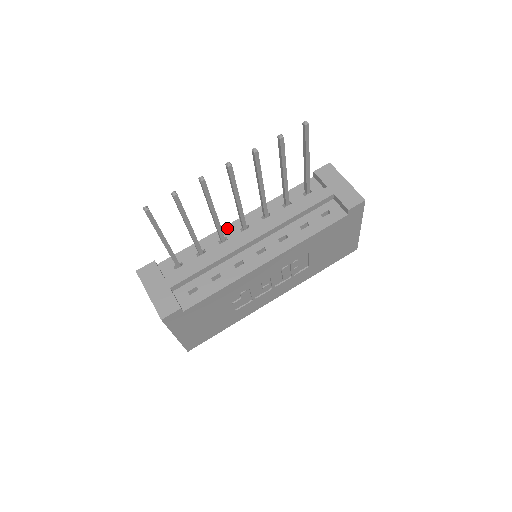
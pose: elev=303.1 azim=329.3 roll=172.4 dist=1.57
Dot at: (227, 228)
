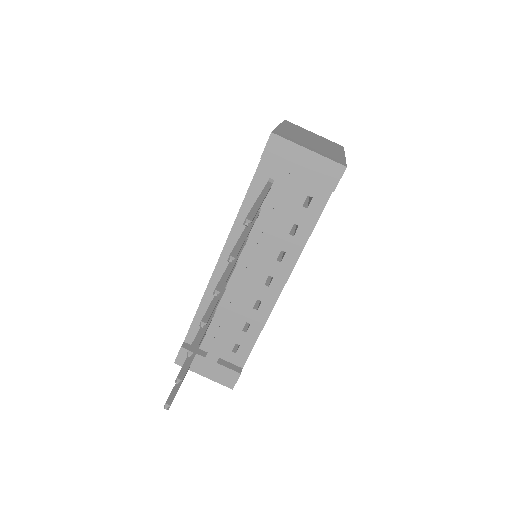
Dot at: (216, 275)
